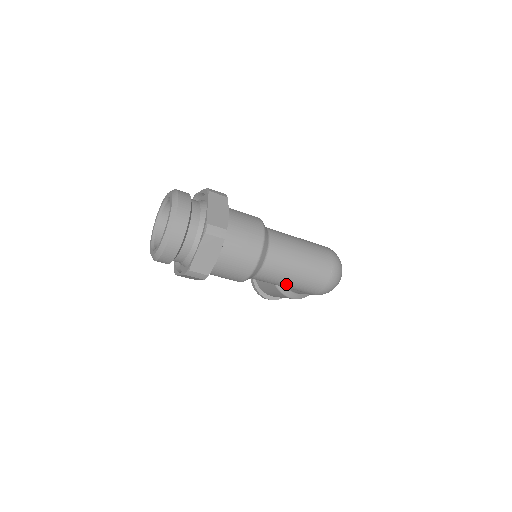
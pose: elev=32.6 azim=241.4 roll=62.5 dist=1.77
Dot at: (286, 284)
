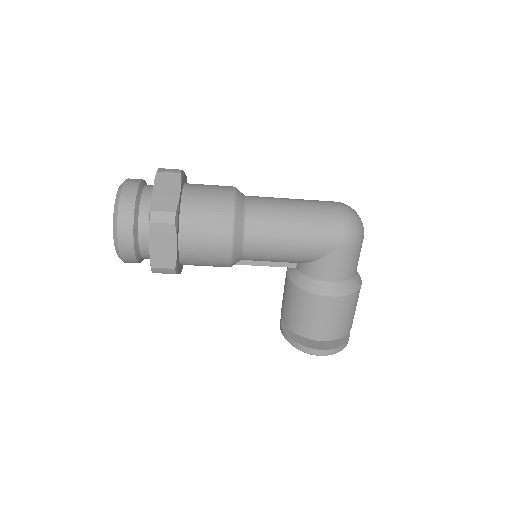
Dot at: (290, 232)
